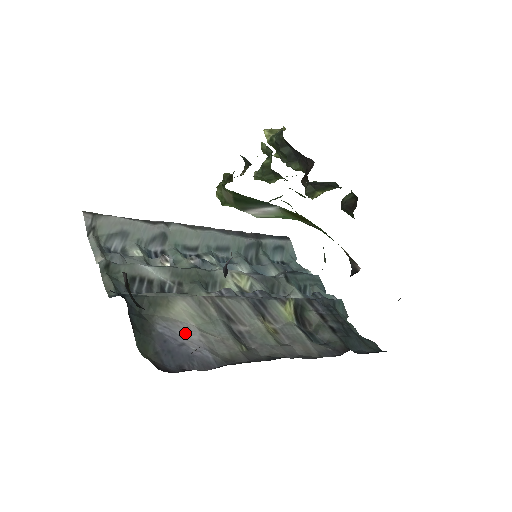
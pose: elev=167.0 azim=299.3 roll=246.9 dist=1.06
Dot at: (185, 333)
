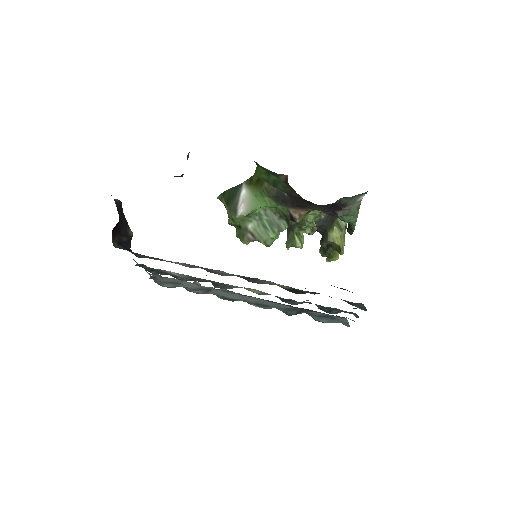
Dot at: occluded
